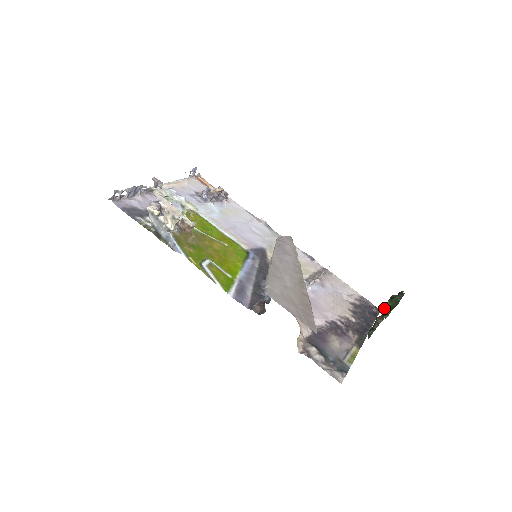
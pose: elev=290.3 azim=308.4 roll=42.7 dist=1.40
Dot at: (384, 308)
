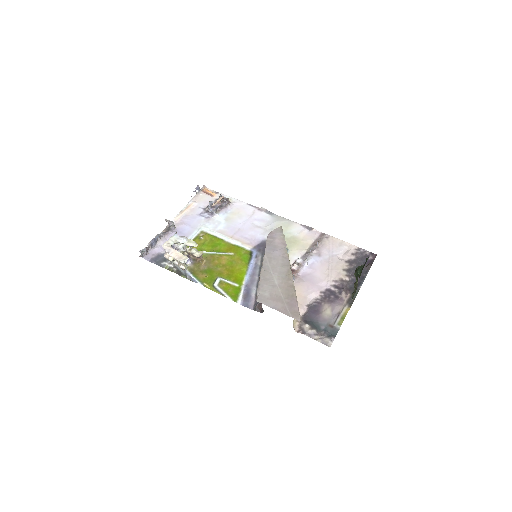
Dot at: occluded
